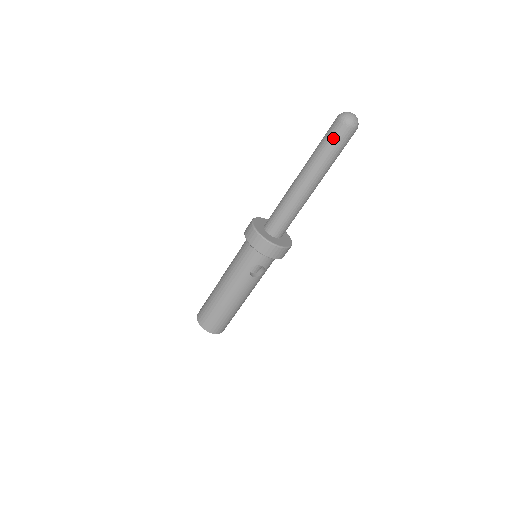
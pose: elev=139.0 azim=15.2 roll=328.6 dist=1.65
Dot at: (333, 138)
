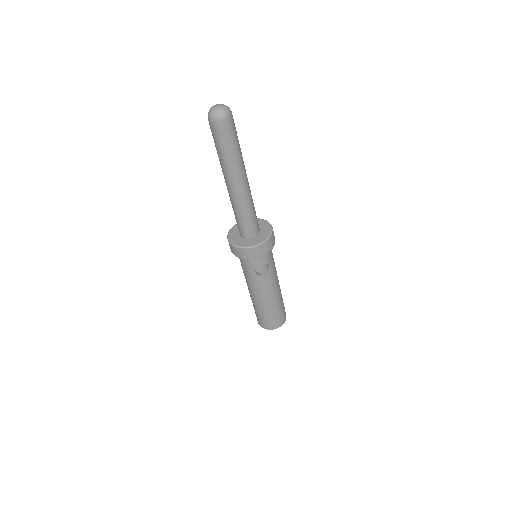
Dot at: (218, 139)
